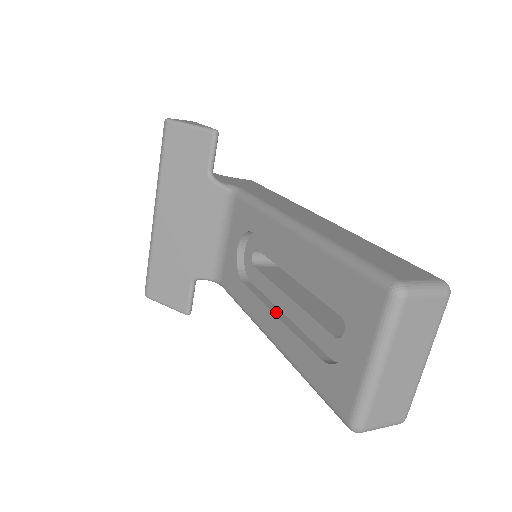
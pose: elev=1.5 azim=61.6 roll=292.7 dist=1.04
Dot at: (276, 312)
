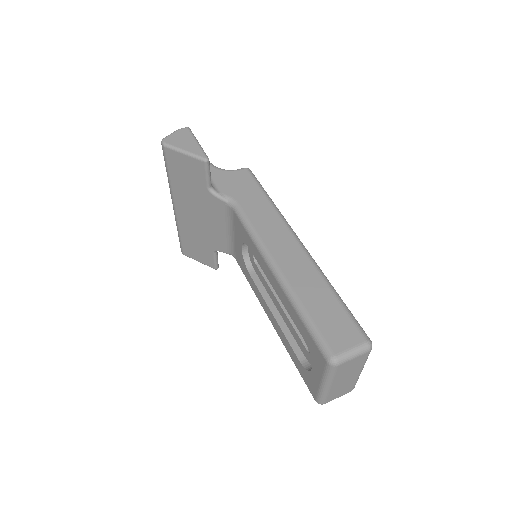
Dot at: (273, 310)
